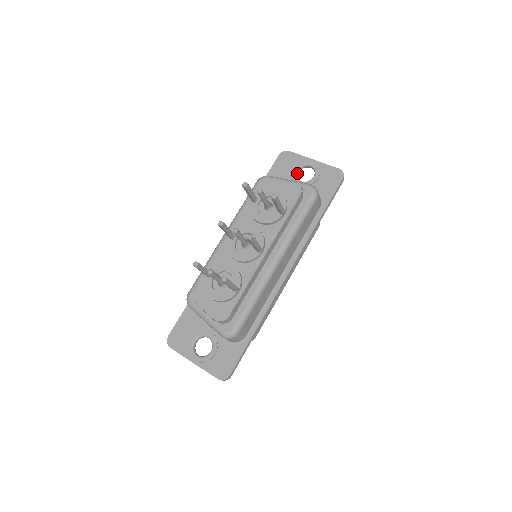
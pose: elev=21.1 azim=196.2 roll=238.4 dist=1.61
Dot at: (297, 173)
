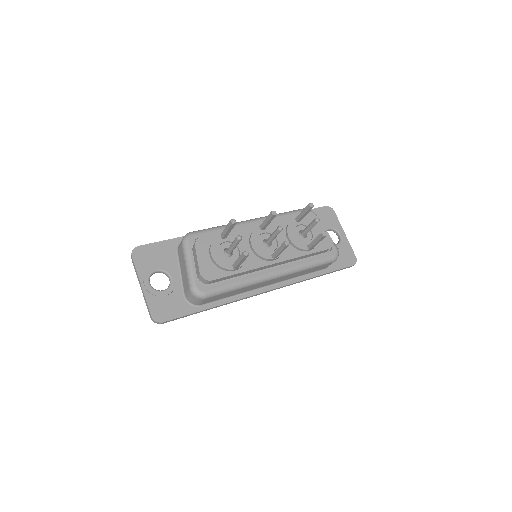
Dot at: (327, 230)
